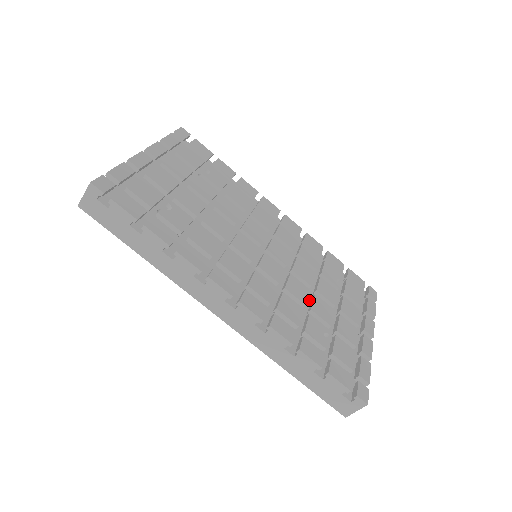
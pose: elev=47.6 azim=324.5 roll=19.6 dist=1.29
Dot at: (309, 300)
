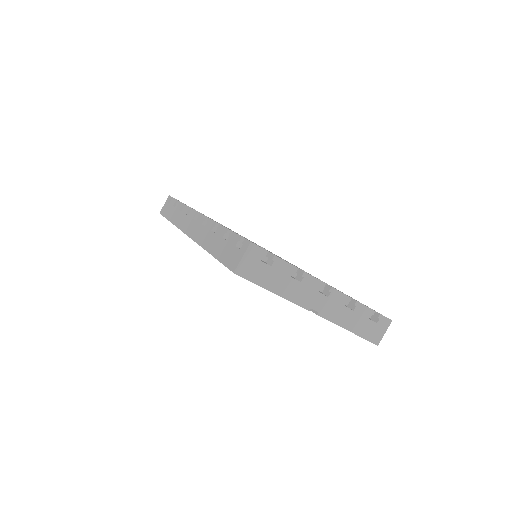
Dot at: occluded
